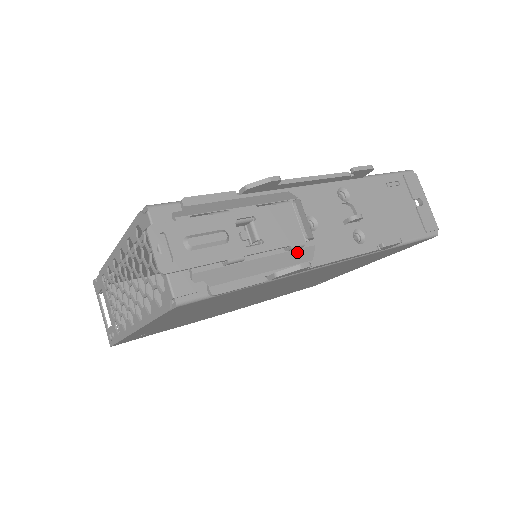
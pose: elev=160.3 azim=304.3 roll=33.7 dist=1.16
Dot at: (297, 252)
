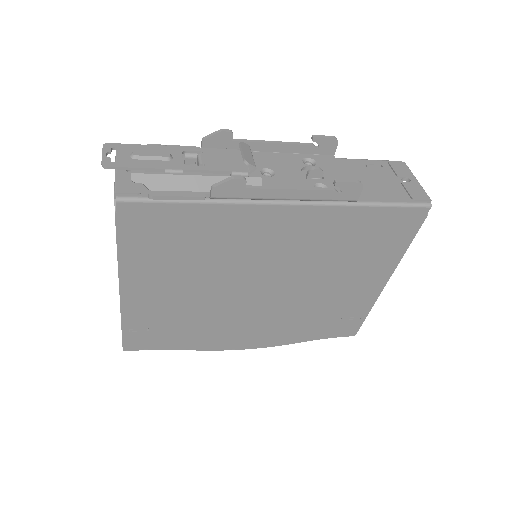
Dot at: occluded
